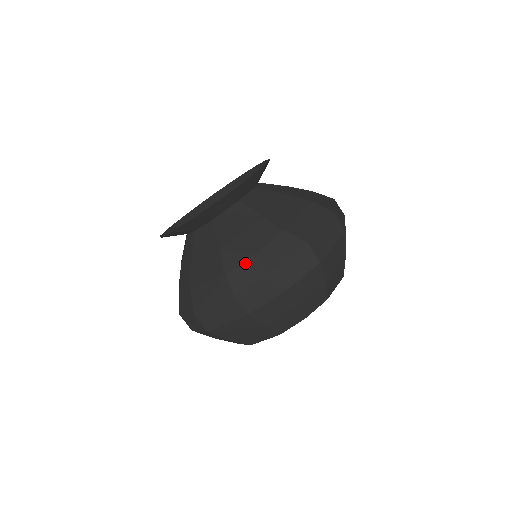
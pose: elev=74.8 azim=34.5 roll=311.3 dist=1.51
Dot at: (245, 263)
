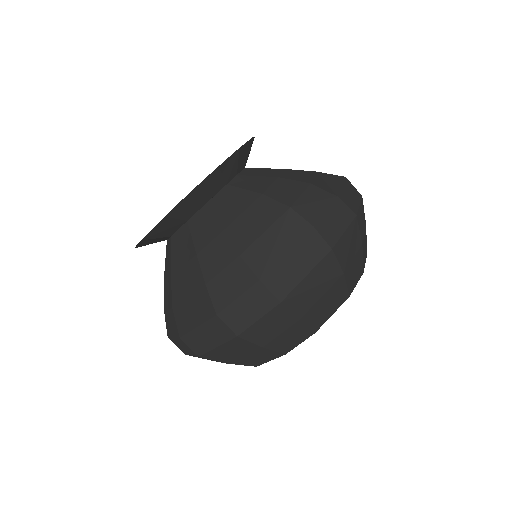
Dot at: (306, 192)
